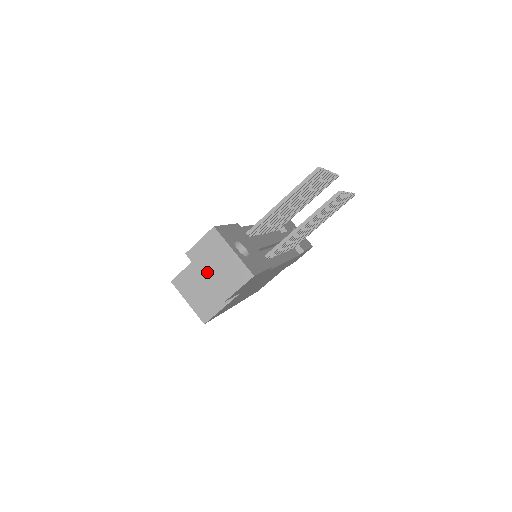
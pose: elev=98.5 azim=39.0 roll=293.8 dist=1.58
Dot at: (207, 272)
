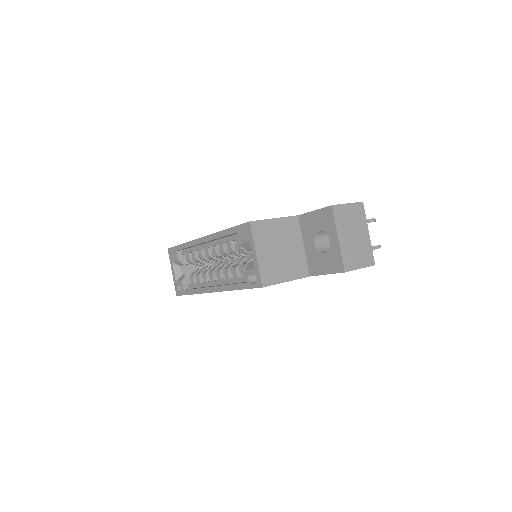
Dot at: (343, 235)
